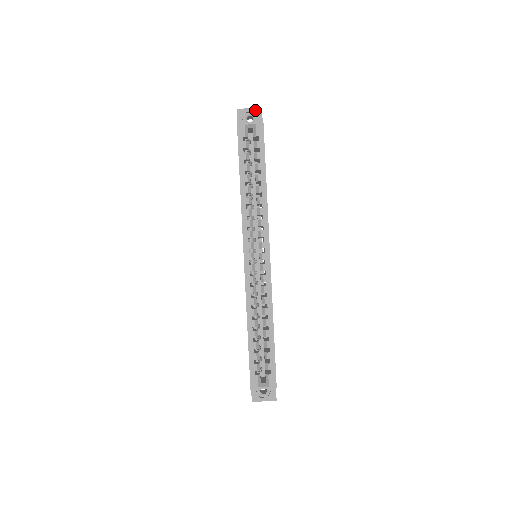
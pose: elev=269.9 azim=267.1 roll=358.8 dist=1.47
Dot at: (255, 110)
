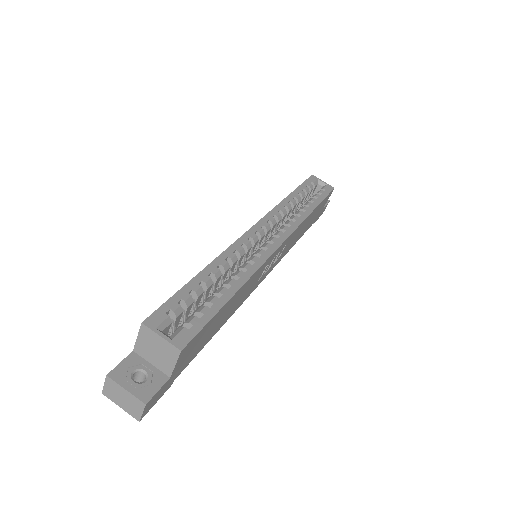
Dot at: occluded
